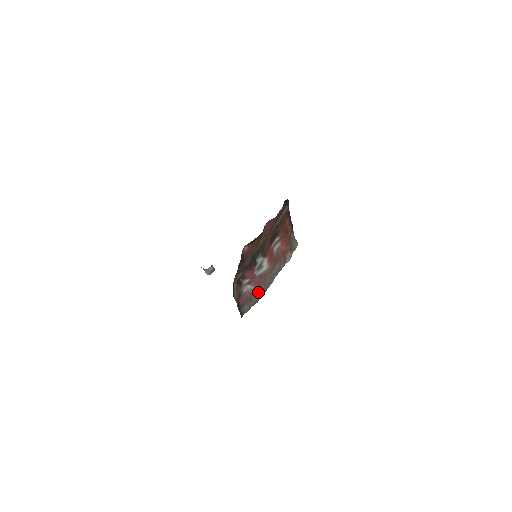
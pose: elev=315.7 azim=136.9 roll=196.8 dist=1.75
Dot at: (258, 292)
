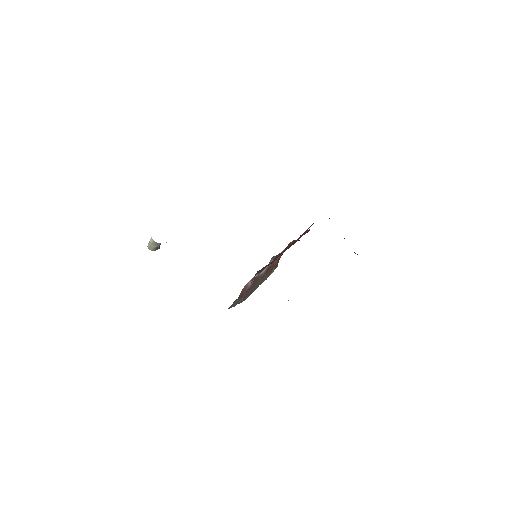
Dot at: (248, 292)
